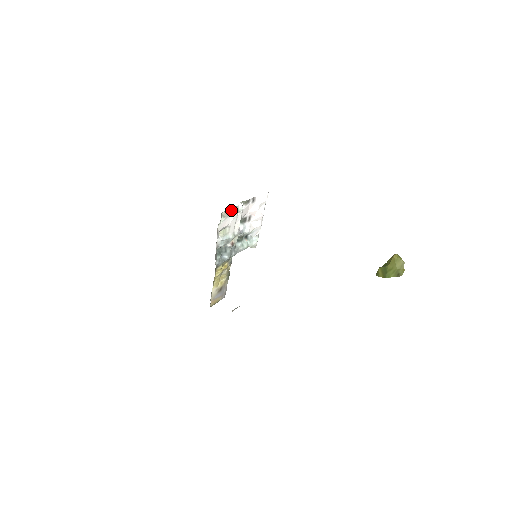
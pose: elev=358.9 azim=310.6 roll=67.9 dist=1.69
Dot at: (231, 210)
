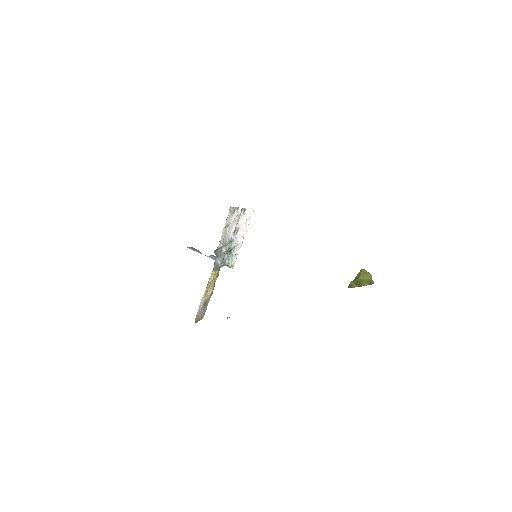
Dot at: (234, 209)
